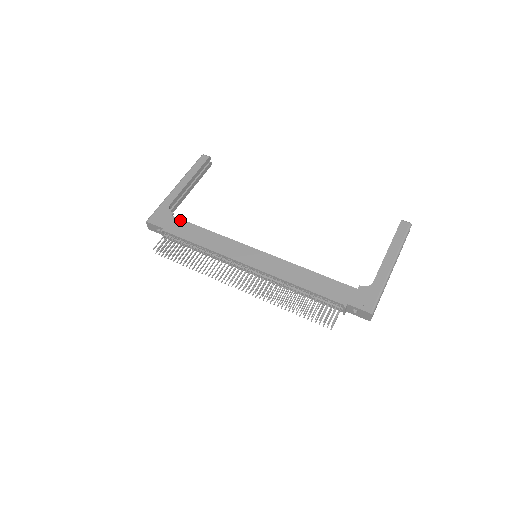
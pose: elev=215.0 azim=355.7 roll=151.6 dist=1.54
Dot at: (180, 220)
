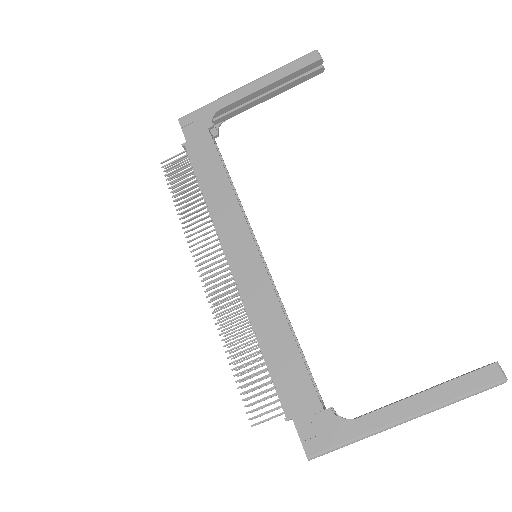
Dot at: (211, 142)
